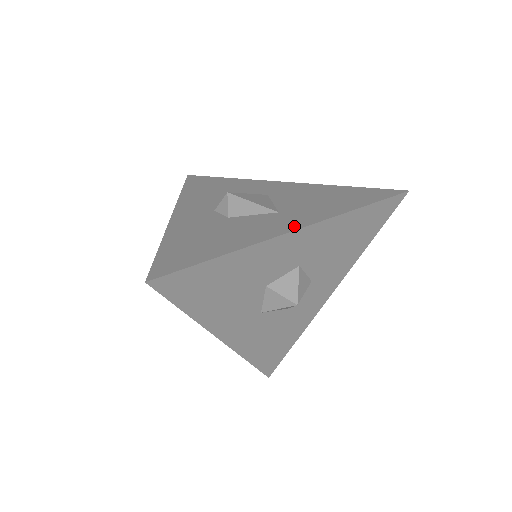
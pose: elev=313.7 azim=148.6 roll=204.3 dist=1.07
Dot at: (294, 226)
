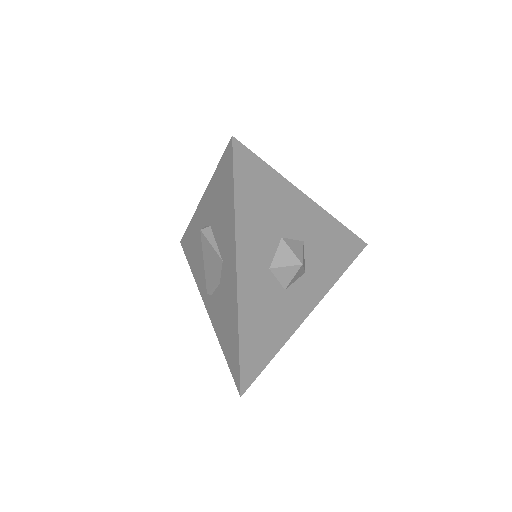
Dot at: occluded
